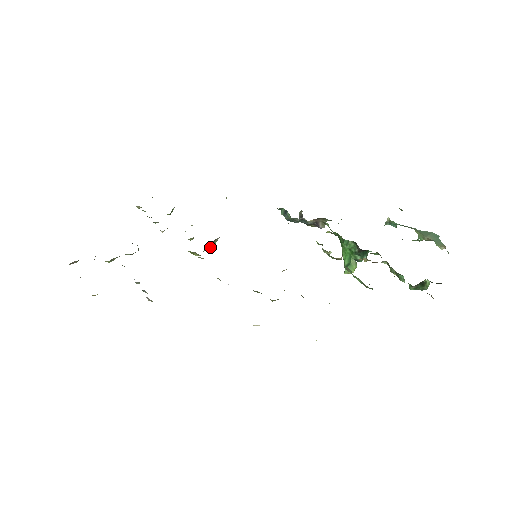
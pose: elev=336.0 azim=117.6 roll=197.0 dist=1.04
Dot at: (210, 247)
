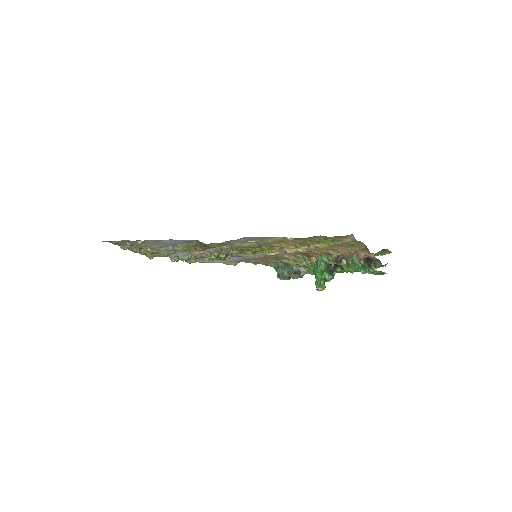
Dot at: (224, 254)
